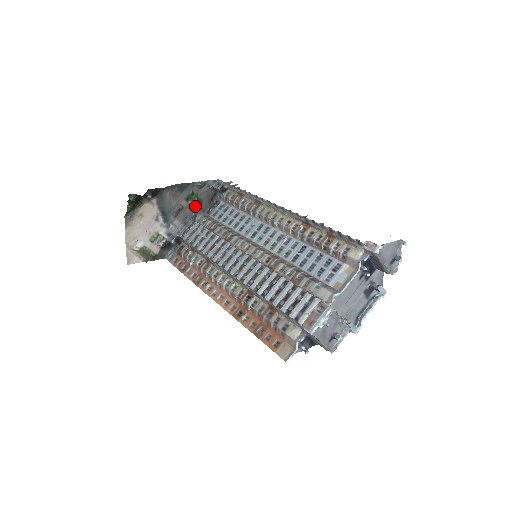
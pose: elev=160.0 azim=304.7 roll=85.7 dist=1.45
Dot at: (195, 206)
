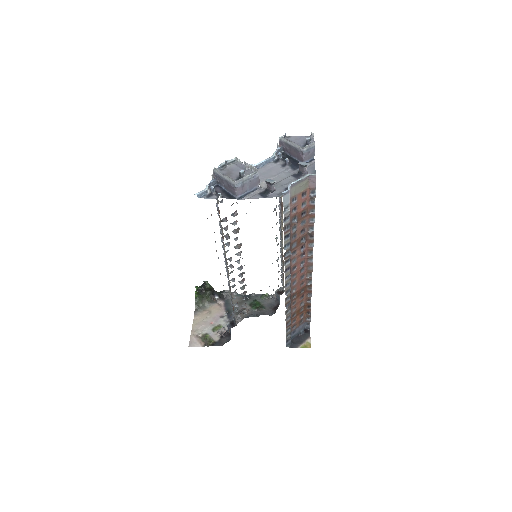
Dot at: (257, 310)
